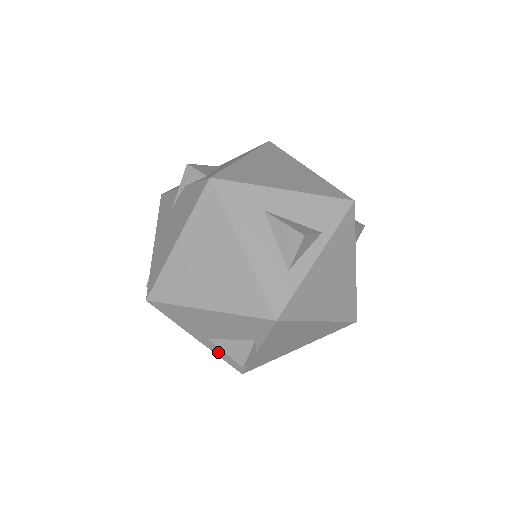
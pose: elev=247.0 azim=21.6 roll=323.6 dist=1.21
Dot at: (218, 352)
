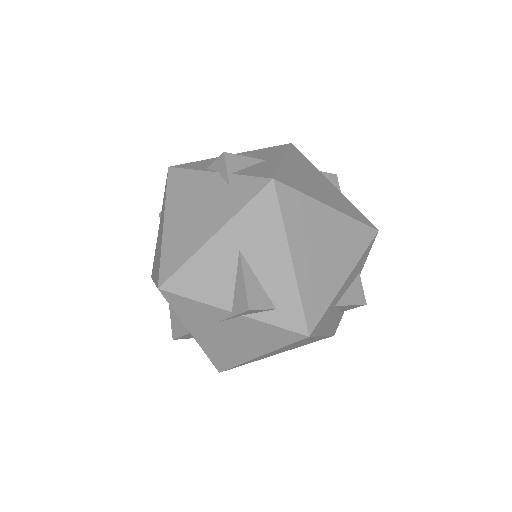
Dot at: occluded
